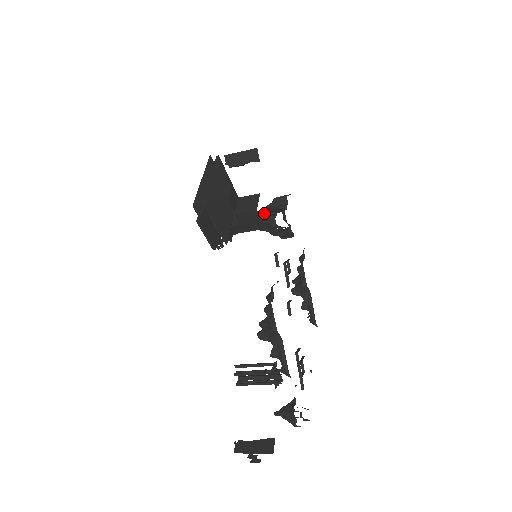
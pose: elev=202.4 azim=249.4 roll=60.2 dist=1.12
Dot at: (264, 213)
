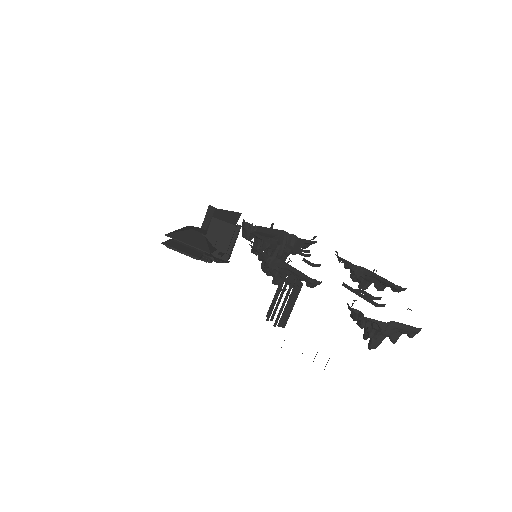
Dot at: occluded
